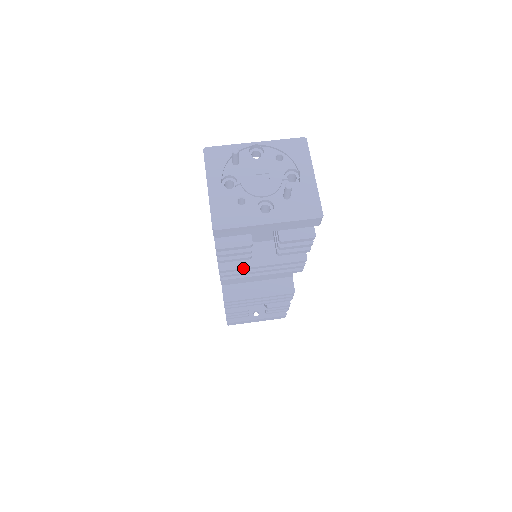
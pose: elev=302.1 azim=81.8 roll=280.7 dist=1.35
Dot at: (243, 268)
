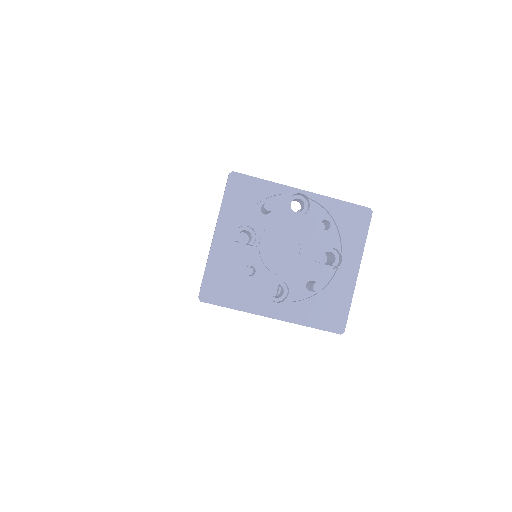
Dot at: occluded
